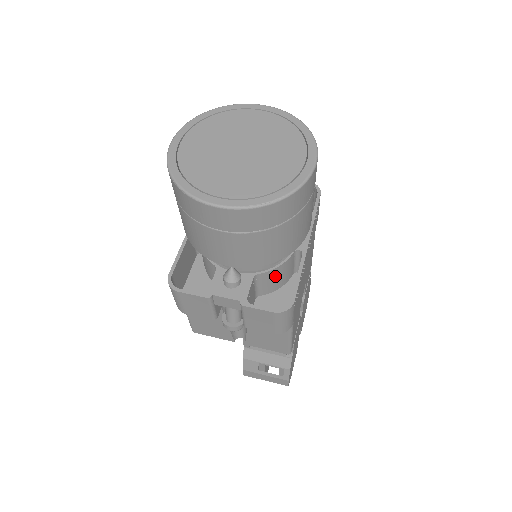
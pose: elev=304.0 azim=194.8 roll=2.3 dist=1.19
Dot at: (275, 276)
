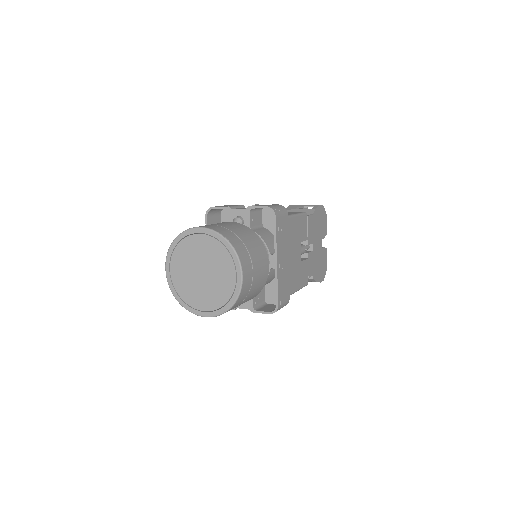
Dot at: (266, 282)
